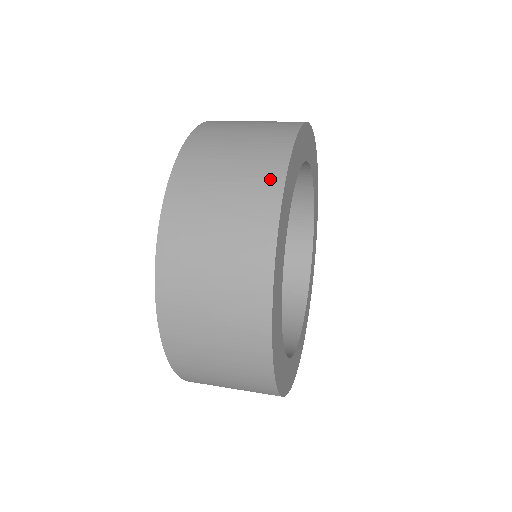
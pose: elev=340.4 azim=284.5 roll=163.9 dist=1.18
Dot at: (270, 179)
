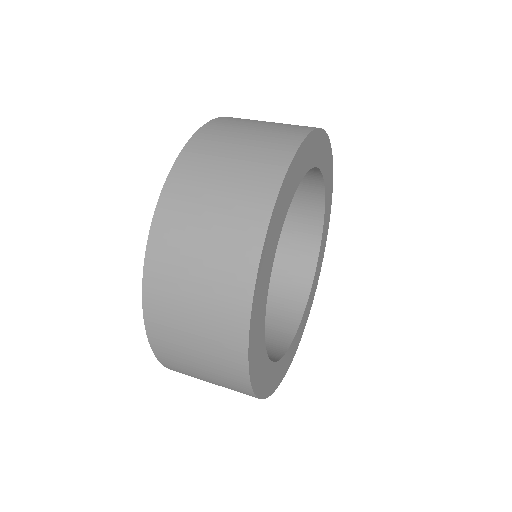
Dot at: (242, 270)
